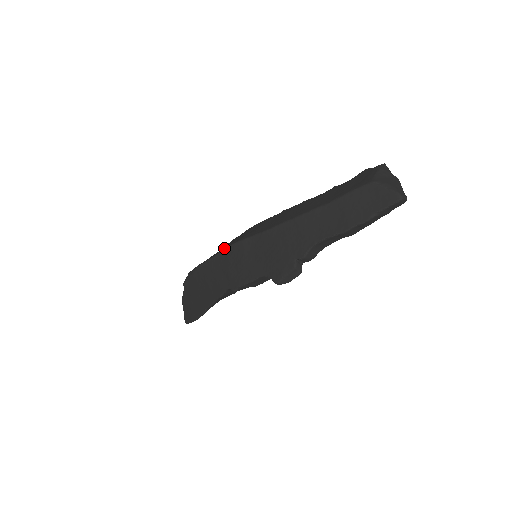
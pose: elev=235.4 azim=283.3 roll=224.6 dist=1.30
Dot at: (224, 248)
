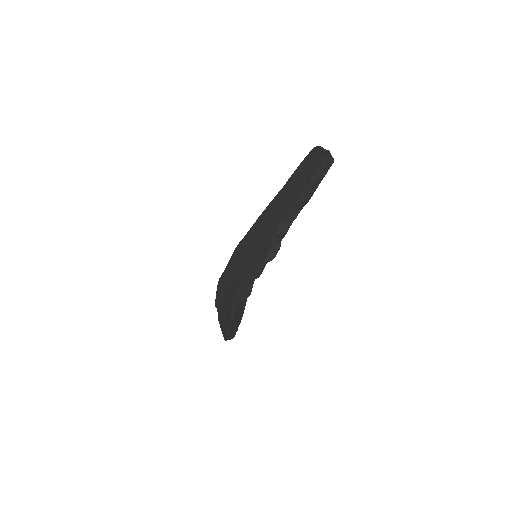
Dot at: occluded
